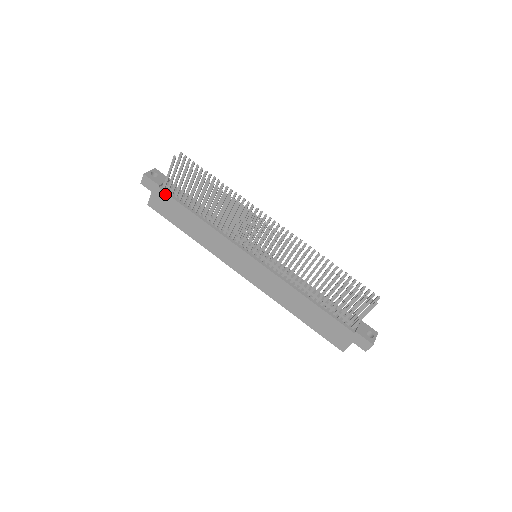
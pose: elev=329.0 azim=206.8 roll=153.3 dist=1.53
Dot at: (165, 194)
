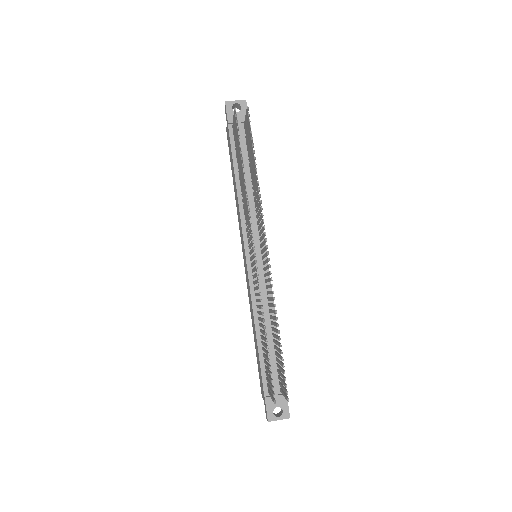
Dot at: (229, 135)
